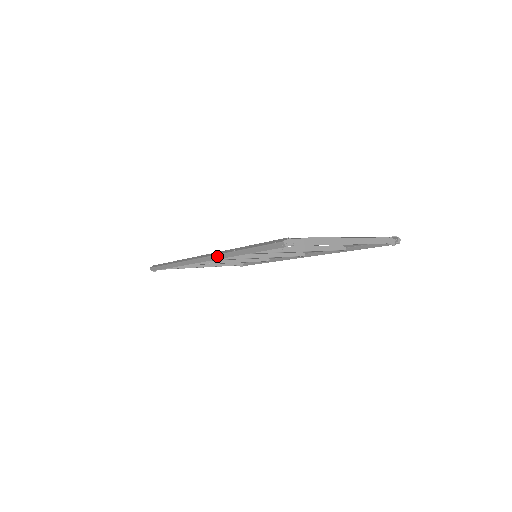
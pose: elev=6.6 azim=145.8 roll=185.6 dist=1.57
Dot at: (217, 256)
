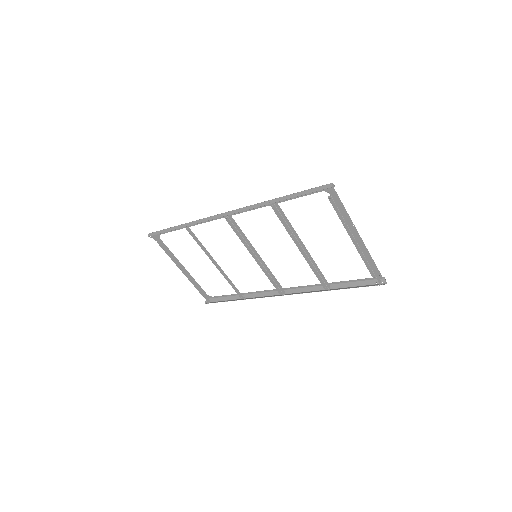
Dot at: (248, 207)
